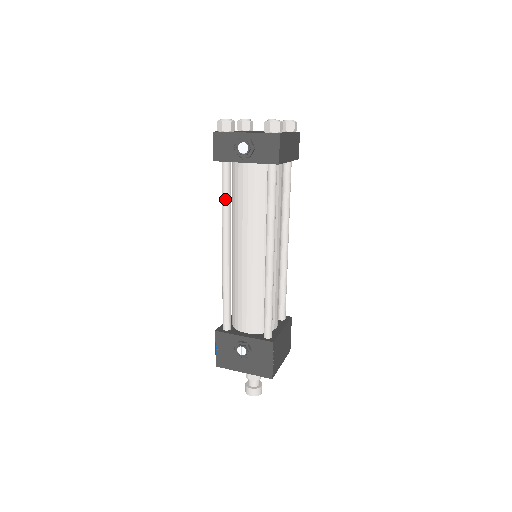
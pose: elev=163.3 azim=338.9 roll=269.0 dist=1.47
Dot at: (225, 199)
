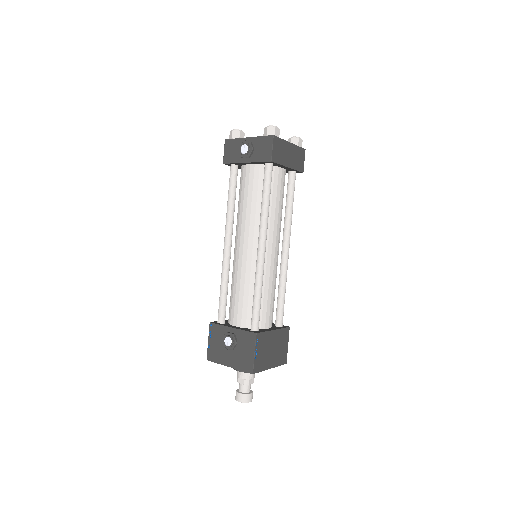
Dot at: (230, 197)
